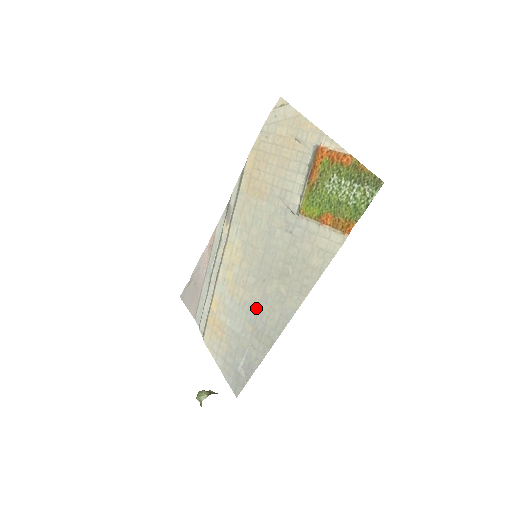
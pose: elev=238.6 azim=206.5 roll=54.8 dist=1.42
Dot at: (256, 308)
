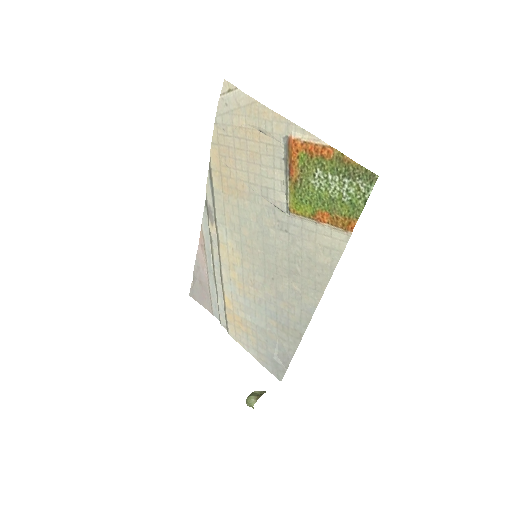
Dot at: (273, 305)
